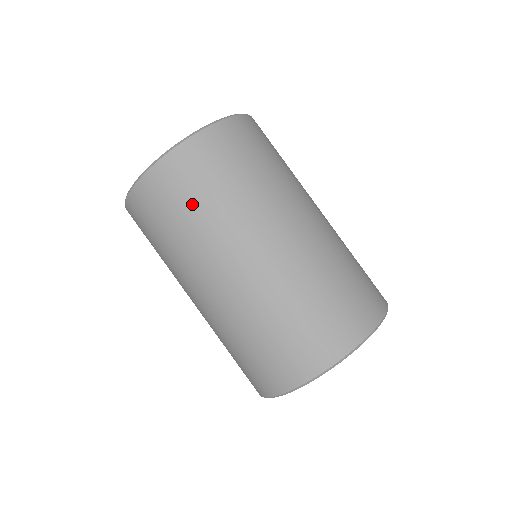
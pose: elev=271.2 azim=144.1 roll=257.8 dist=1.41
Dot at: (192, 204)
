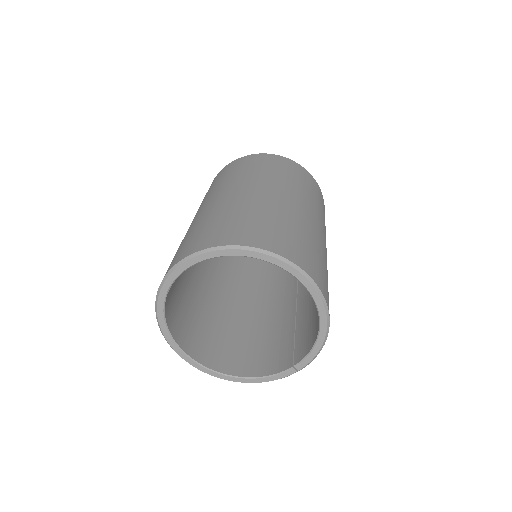
Dot at: occluded
